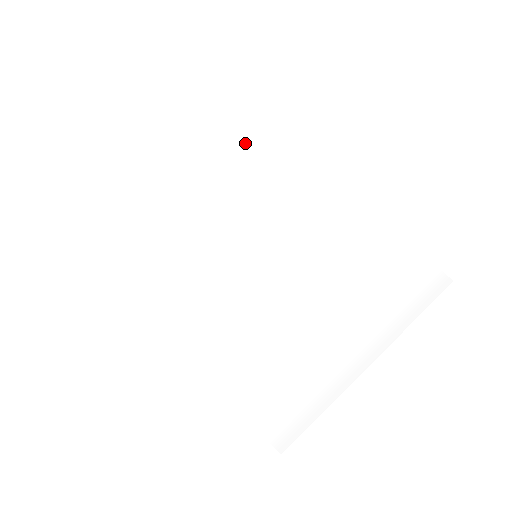
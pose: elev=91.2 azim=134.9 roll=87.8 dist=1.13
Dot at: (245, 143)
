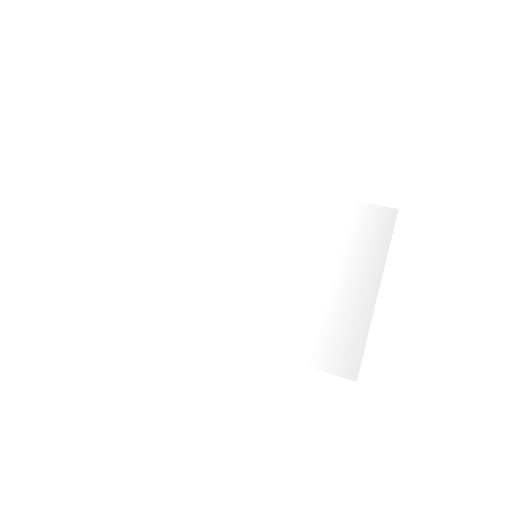
Dot at: (215, 201)
